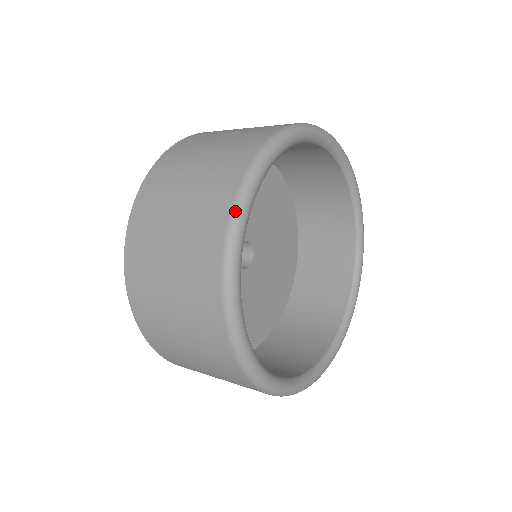
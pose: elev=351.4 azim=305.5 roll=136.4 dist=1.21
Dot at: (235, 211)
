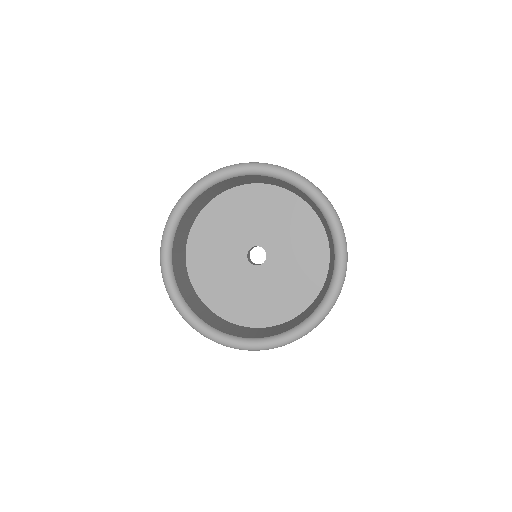
Dot at: (160, 256)
